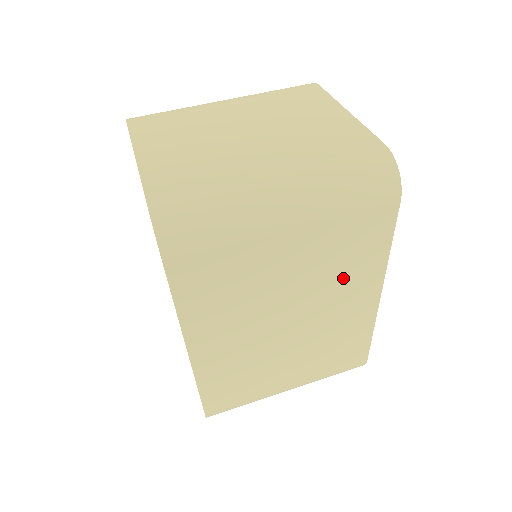
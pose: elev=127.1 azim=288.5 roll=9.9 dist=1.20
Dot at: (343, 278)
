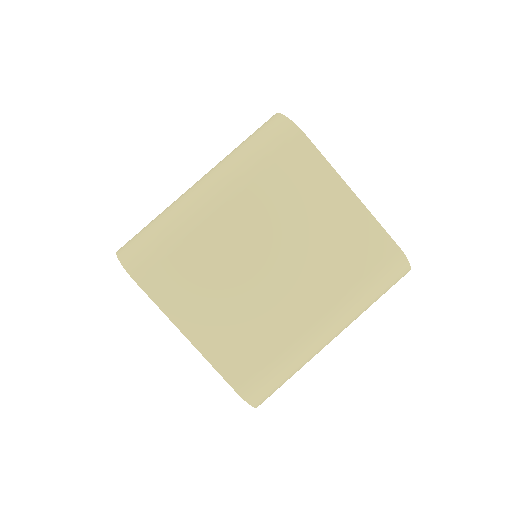
Dot at: occluded
